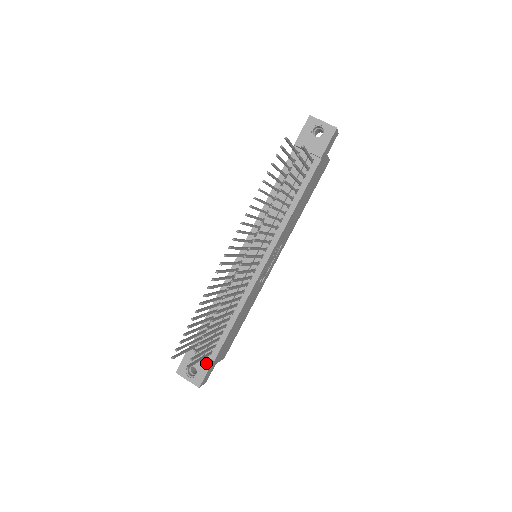
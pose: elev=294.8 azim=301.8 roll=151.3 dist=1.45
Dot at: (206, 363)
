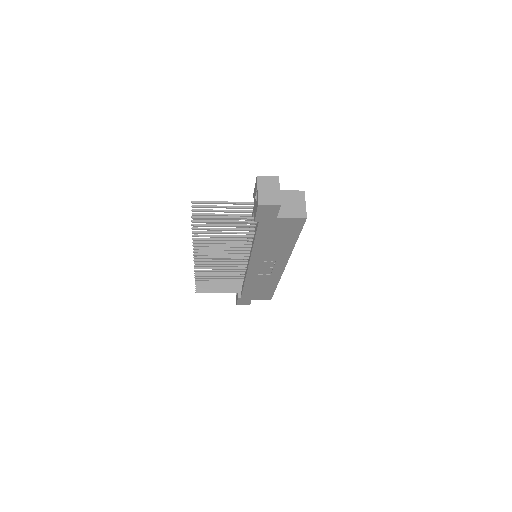
Dot at: (238, 295)
